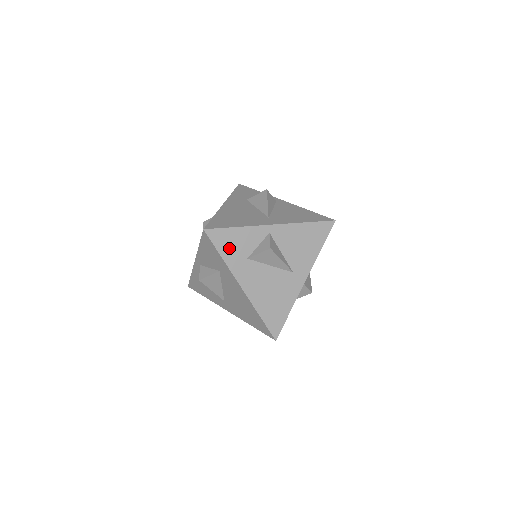
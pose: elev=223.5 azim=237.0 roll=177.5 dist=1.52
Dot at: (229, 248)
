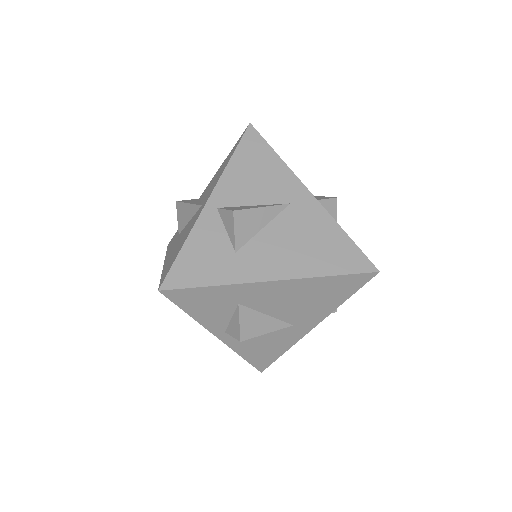
Dot at: (206, 270)
